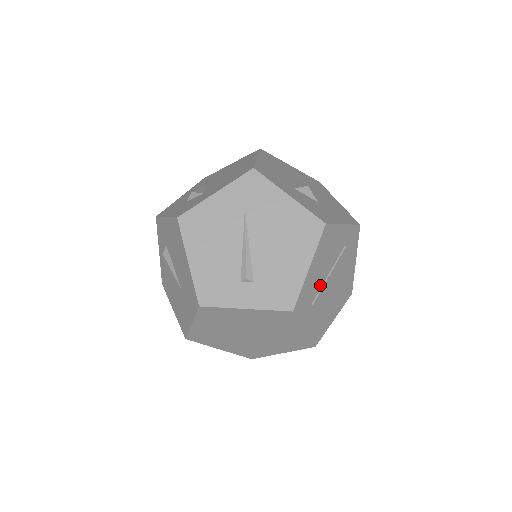
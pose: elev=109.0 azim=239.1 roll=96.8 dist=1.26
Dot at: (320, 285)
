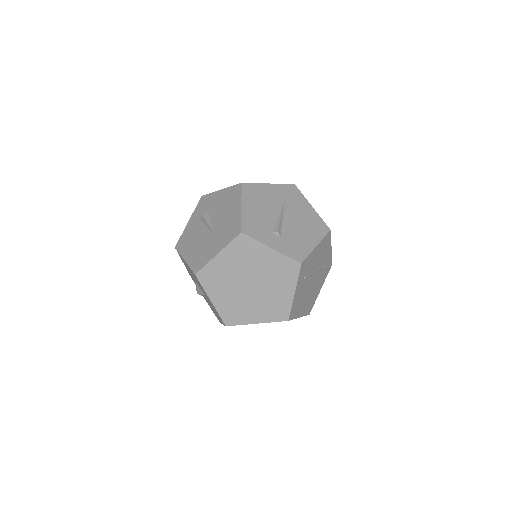
Dot at: (311, 271)
